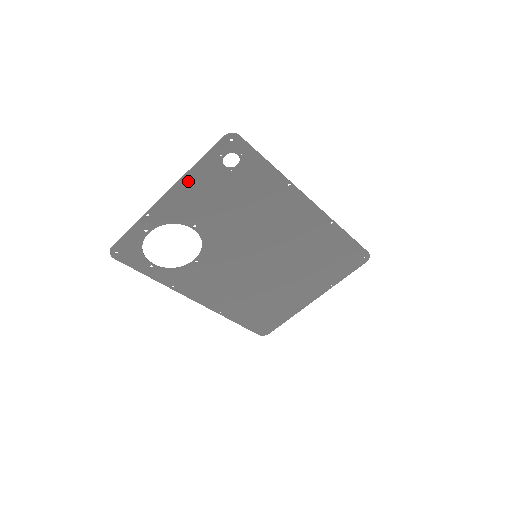
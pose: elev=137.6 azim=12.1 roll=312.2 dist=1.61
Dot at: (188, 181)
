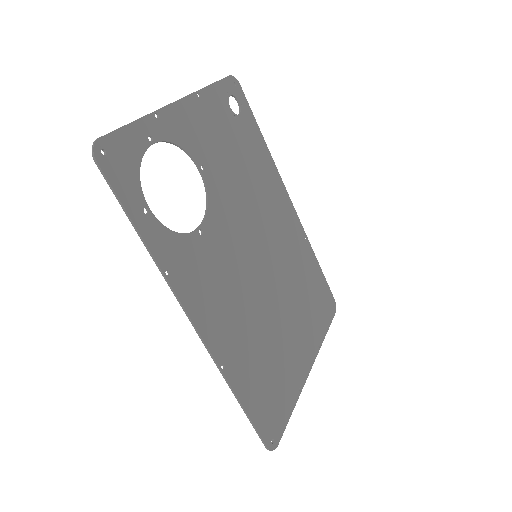
Dot at: (200, 100)
